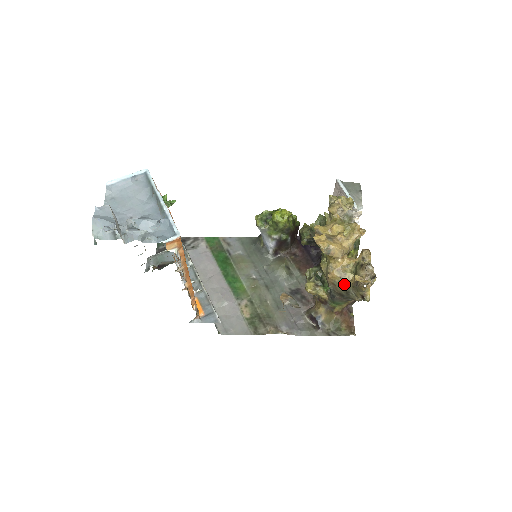
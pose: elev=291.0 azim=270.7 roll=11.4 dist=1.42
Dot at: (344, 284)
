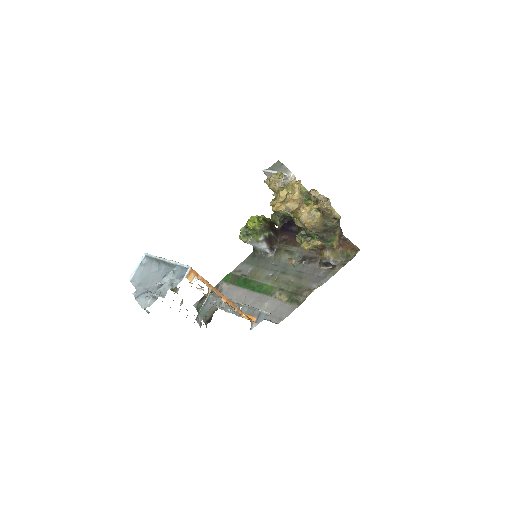
Dot at: (319, 222)
